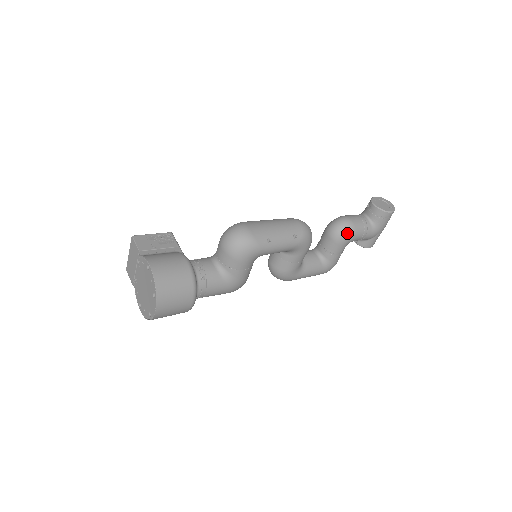
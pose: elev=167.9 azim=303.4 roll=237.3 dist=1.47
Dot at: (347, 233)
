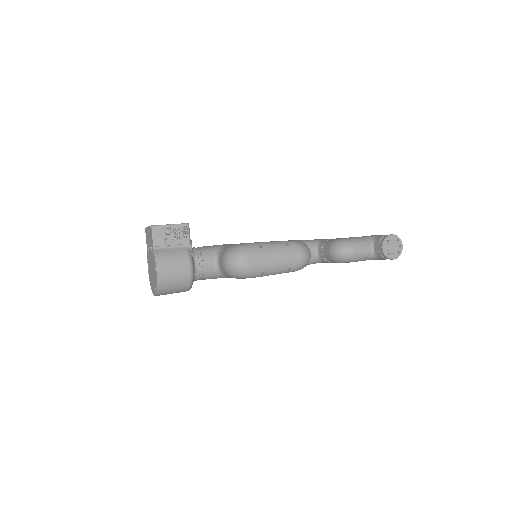
Dot at: (345, 261)
